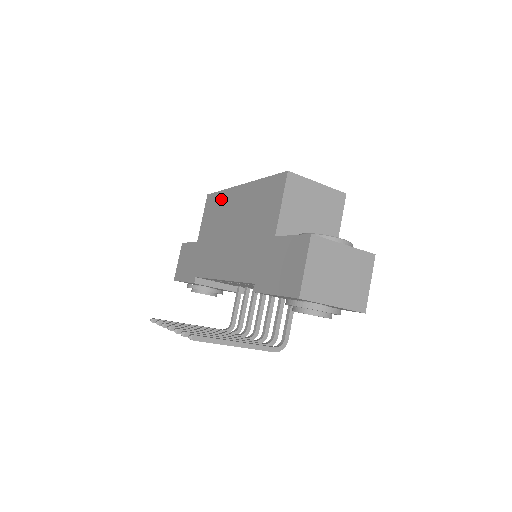
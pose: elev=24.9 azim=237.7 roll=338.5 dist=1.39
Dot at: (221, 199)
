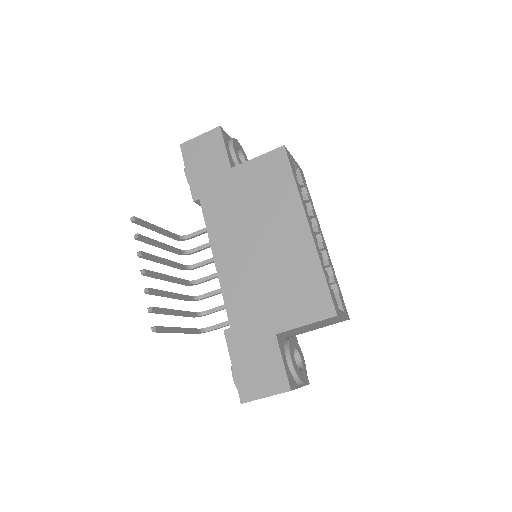
Dot at: (286, 189)
